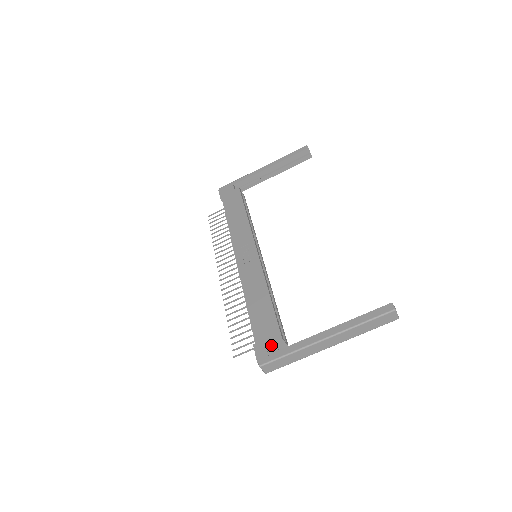
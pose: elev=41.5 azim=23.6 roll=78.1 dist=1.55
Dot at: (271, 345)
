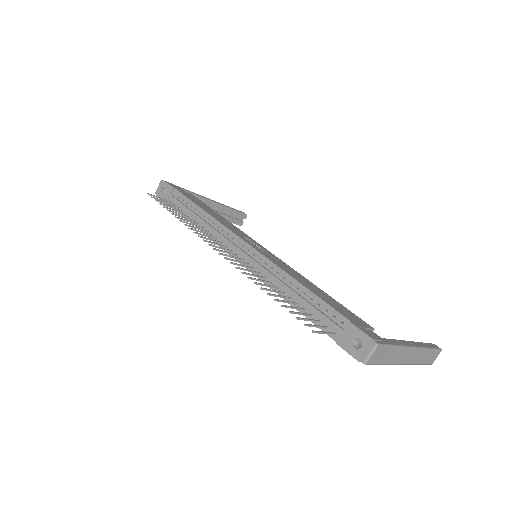
Dot at: (370, 330)
